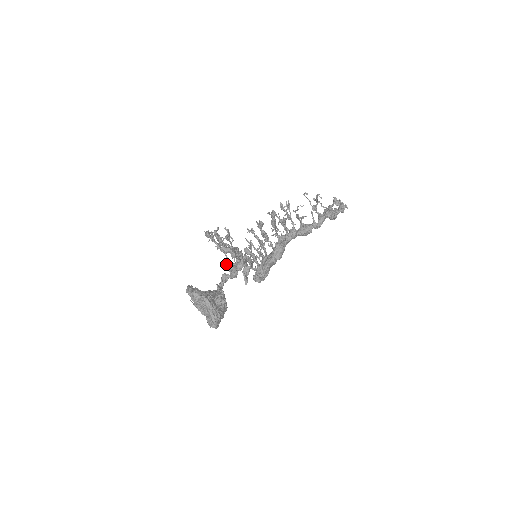
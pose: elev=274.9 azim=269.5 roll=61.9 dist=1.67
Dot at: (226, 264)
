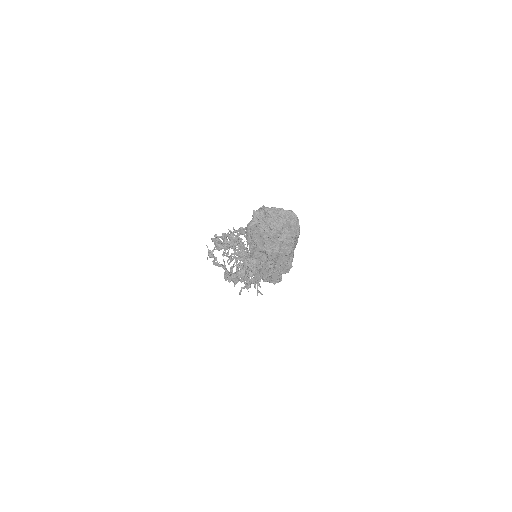
Dot at: (247, 280)
